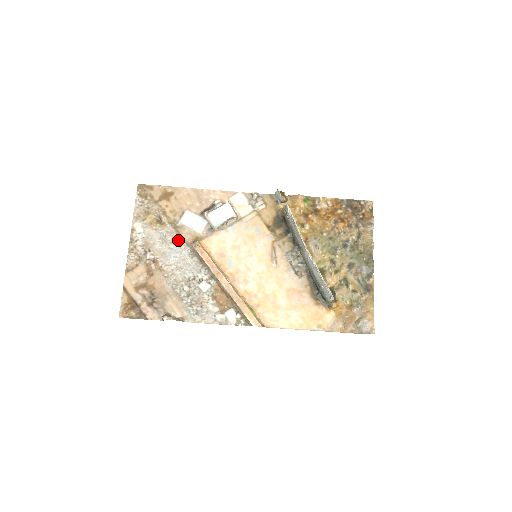
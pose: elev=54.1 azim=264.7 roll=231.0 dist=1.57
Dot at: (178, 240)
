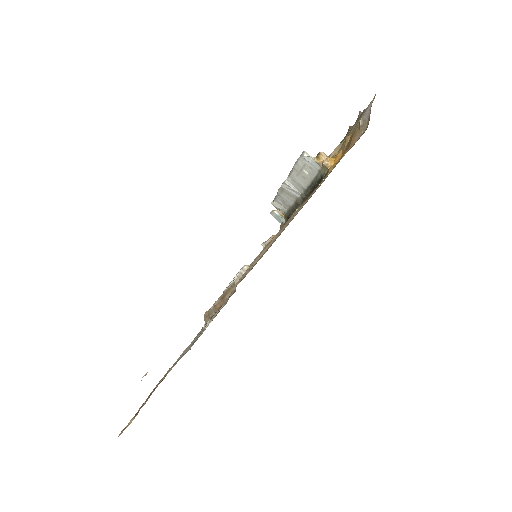
Dot at: occluded
